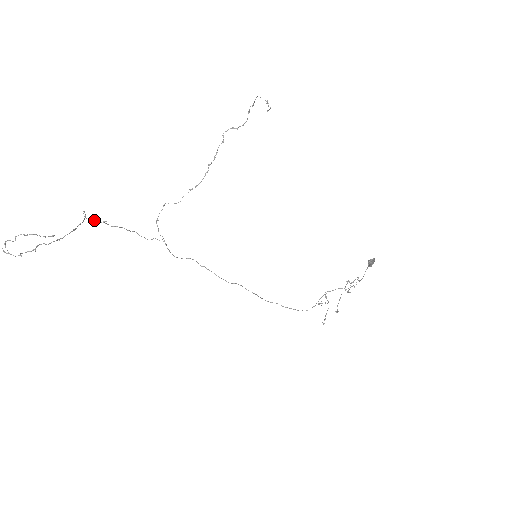
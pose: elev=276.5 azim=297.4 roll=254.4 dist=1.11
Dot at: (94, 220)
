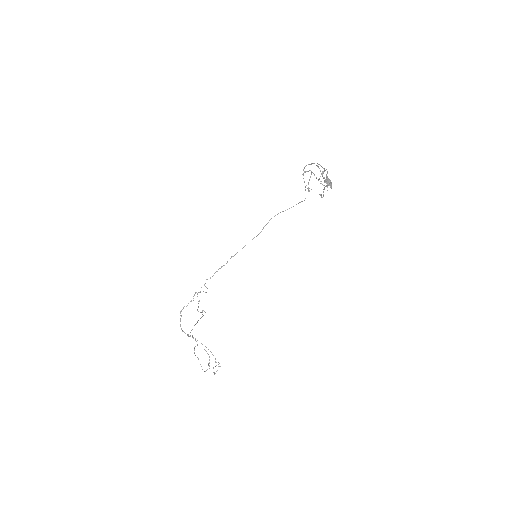
Dot at: occluded
